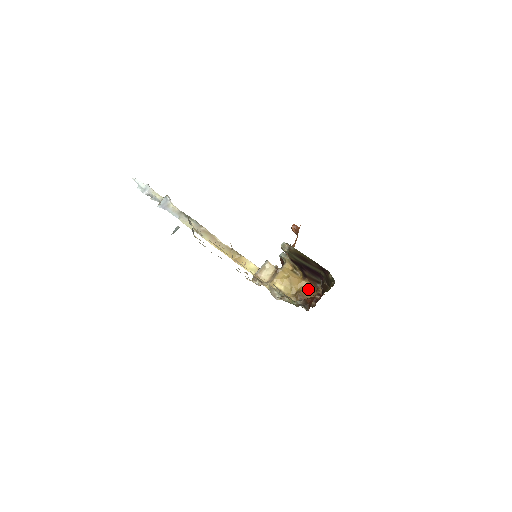
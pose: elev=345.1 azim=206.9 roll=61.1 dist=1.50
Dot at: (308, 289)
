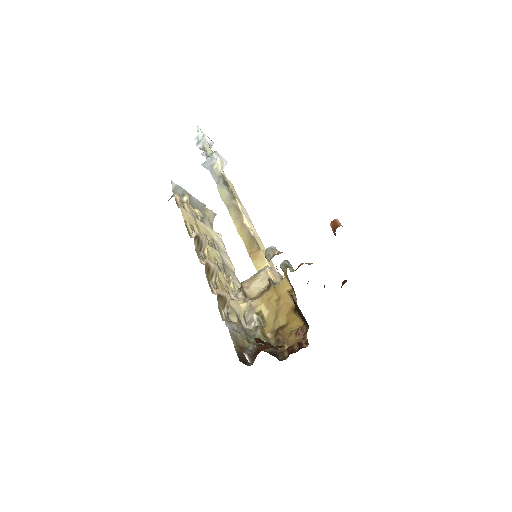
Dot at: (296, 329)
